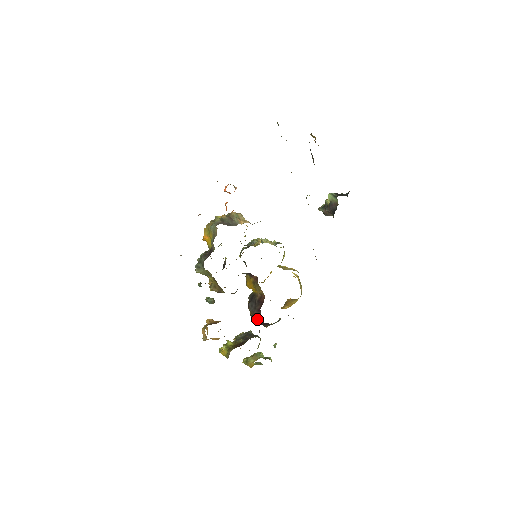
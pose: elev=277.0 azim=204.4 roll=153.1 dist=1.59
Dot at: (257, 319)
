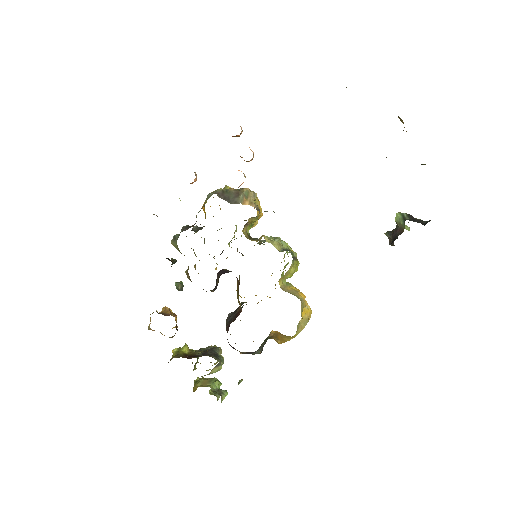
Dot at: occluded
